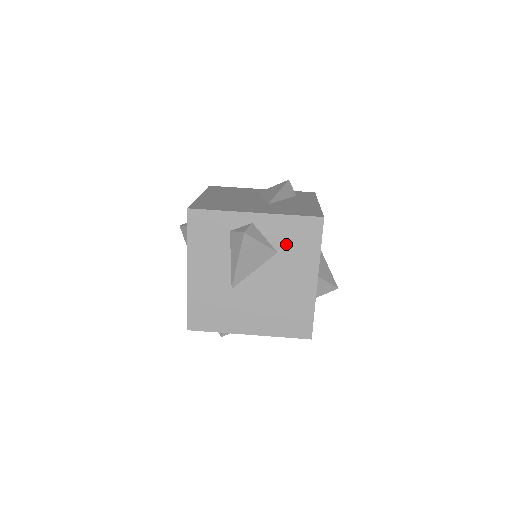
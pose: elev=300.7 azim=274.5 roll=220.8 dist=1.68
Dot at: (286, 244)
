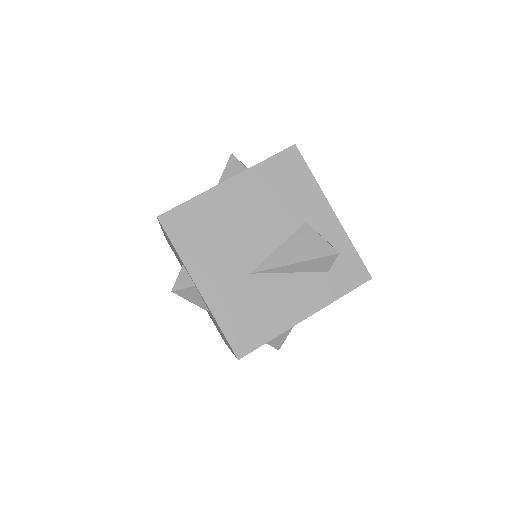
Dot at: occluded
